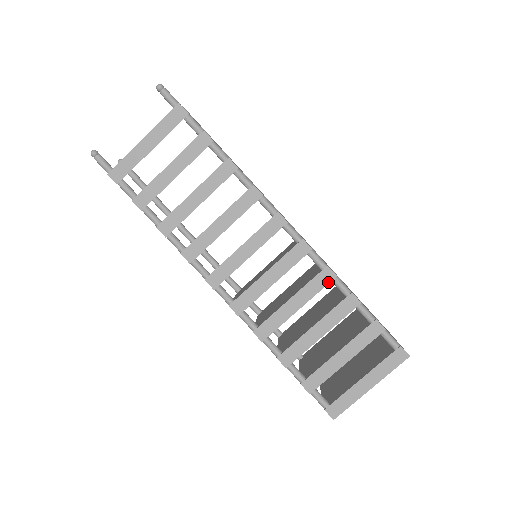
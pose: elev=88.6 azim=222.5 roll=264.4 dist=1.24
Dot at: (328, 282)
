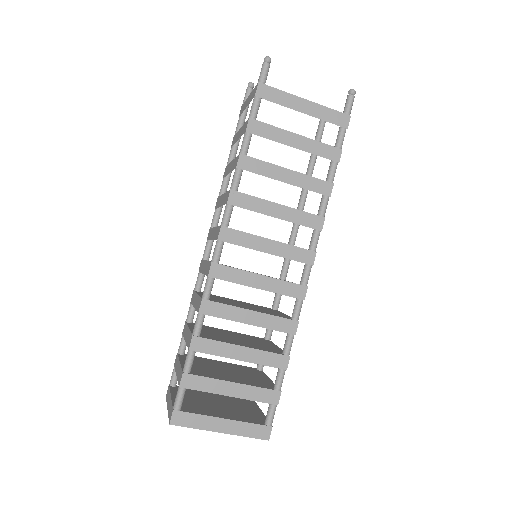
Dot at: (286, 331)
